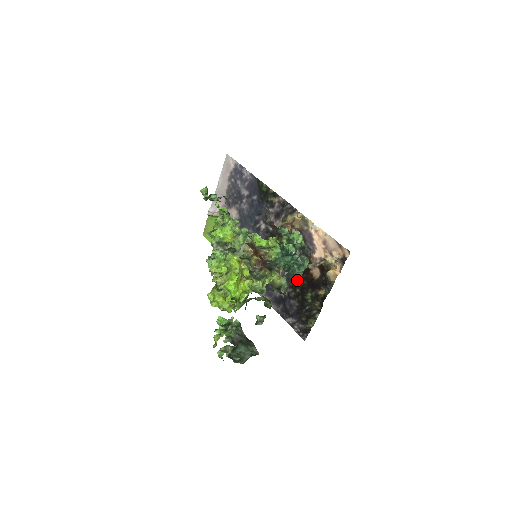
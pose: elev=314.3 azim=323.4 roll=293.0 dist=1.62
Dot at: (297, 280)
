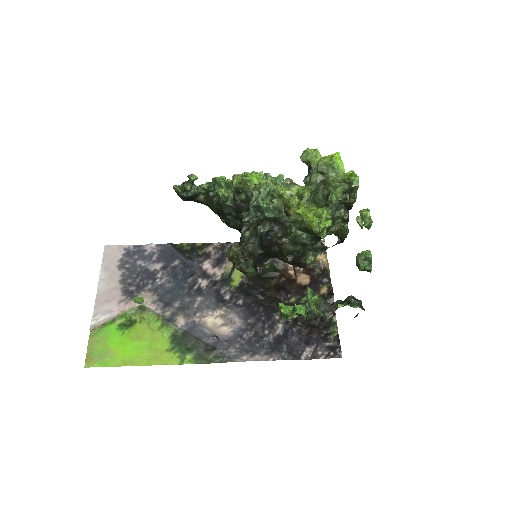
Dot at: (317, 252)
